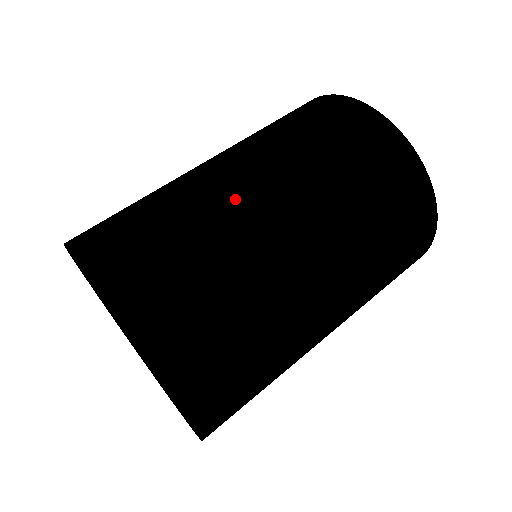
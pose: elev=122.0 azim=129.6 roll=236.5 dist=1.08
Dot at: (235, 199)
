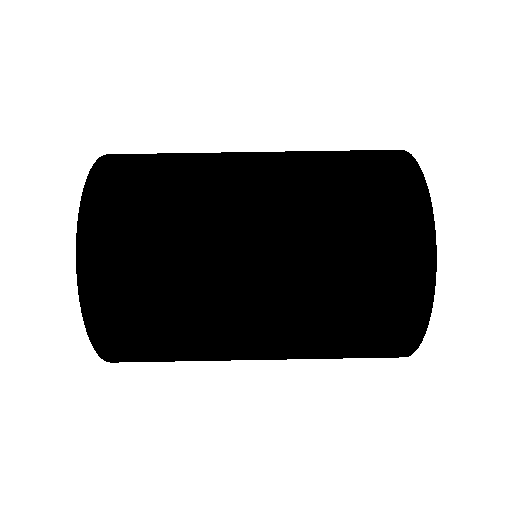
Dot at: (231, 193)
